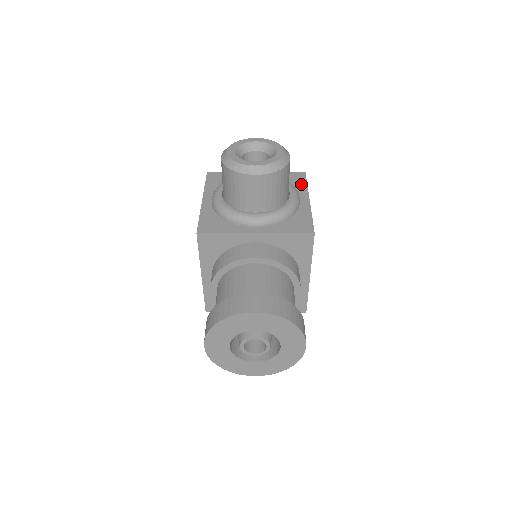
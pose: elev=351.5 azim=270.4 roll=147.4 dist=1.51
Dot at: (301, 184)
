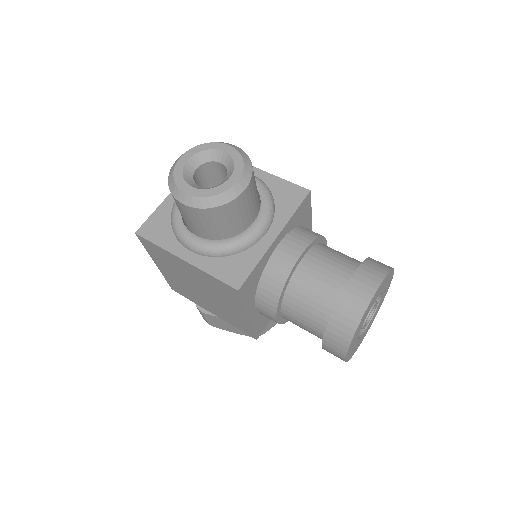
Dot at: occluded
